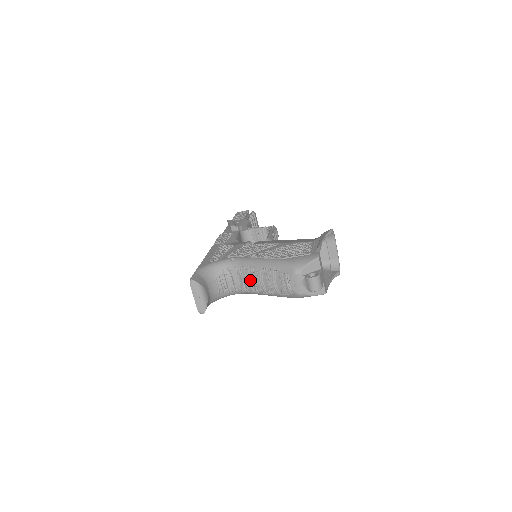
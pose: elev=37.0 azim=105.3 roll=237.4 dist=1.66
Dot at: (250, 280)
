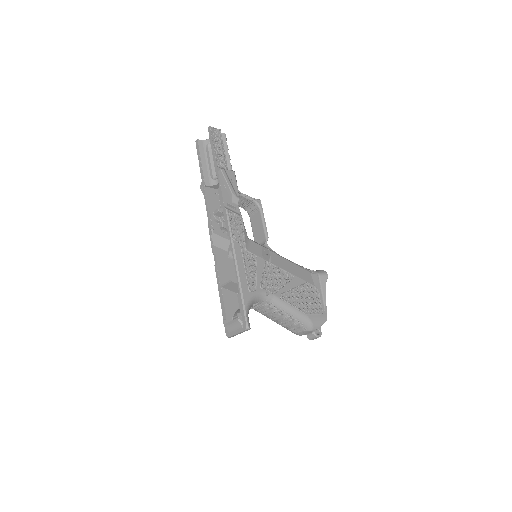
Dot at: (271, 314)
